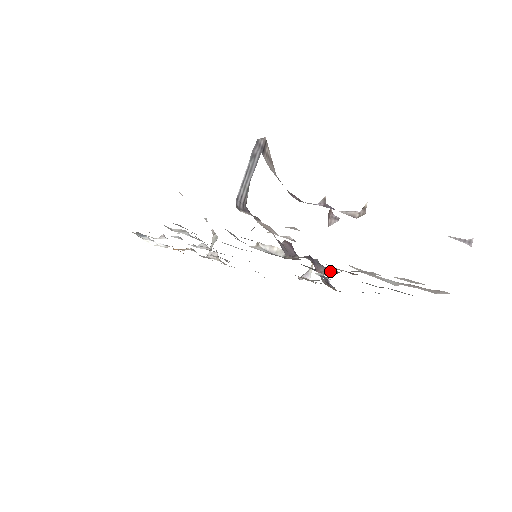
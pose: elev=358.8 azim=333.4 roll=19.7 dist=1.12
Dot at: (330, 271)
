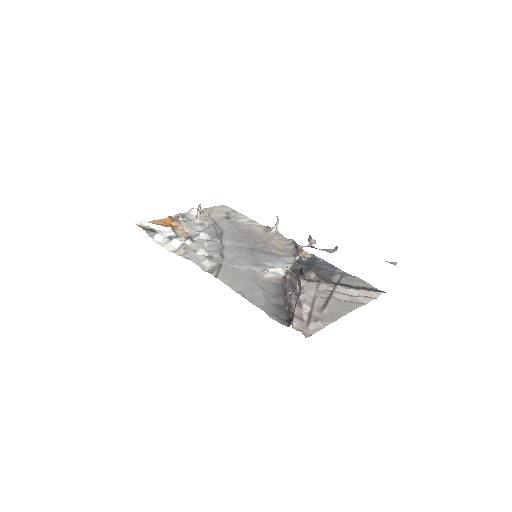
Dot at: (312, 275)
